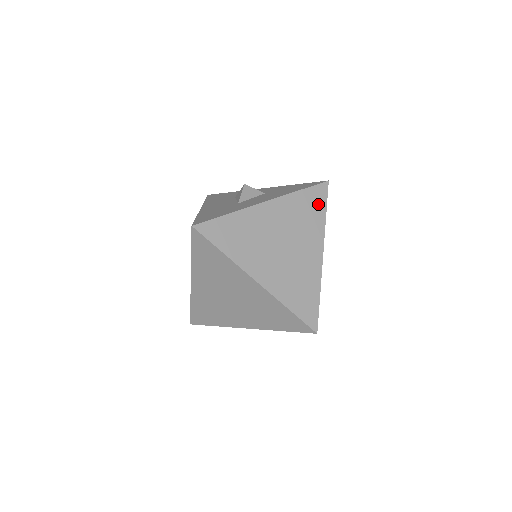
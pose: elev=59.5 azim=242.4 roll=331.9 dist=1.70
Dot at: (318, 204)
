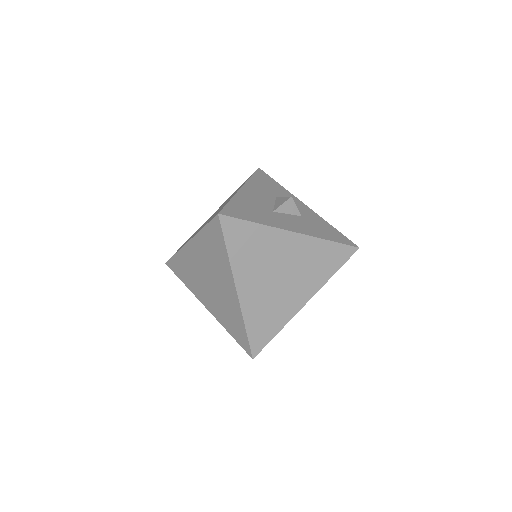
Dot at: (335, 261)
